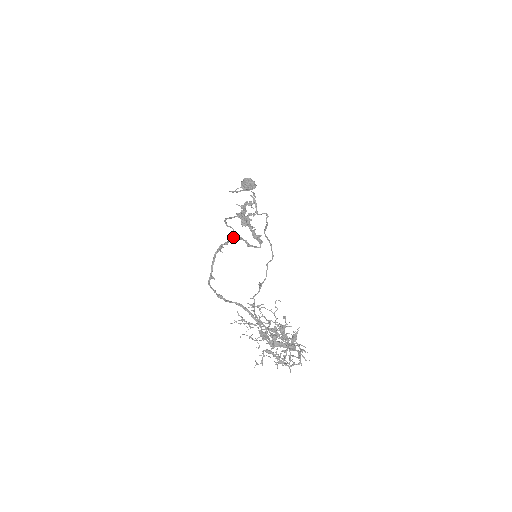
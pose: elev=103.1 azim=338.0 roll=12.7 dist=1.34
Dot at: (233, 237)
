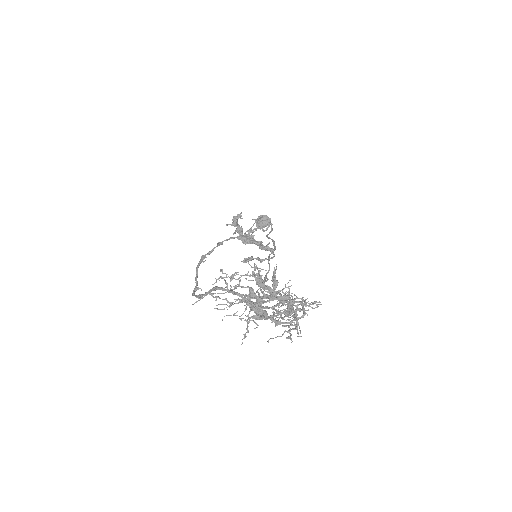
Dot at: occluded
